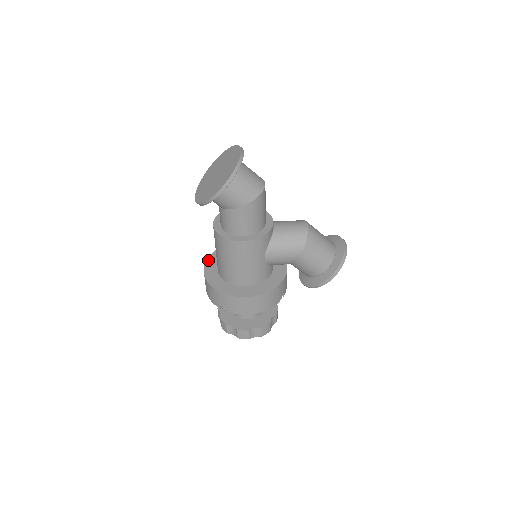
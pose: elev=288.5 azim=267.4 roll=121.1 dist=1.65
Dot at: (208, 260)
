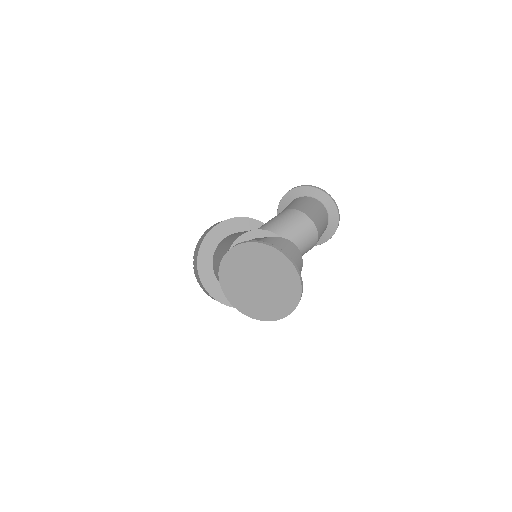
Dot at: (201, 275)
